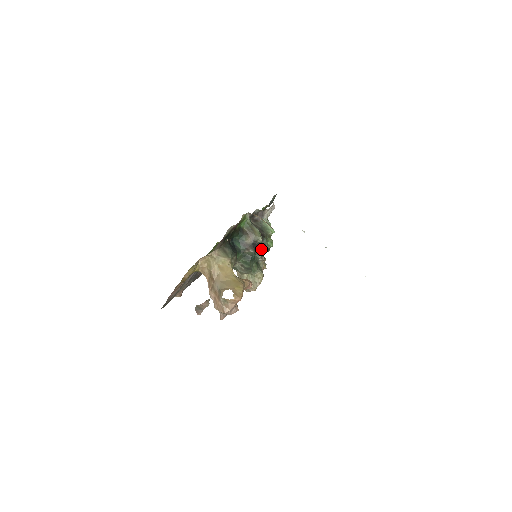
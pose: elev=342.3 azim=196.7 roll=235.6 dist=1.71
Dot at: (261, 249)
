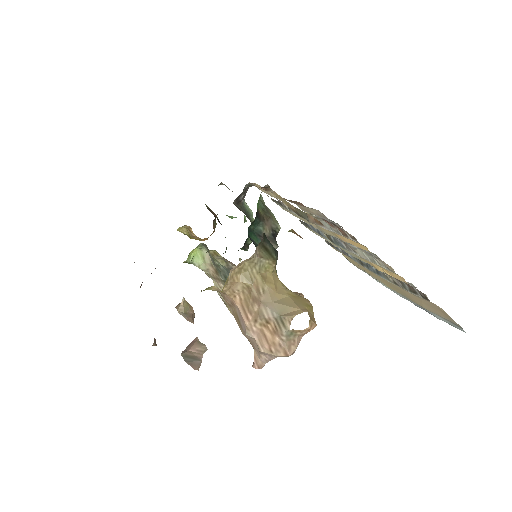
Dot at: occluded
